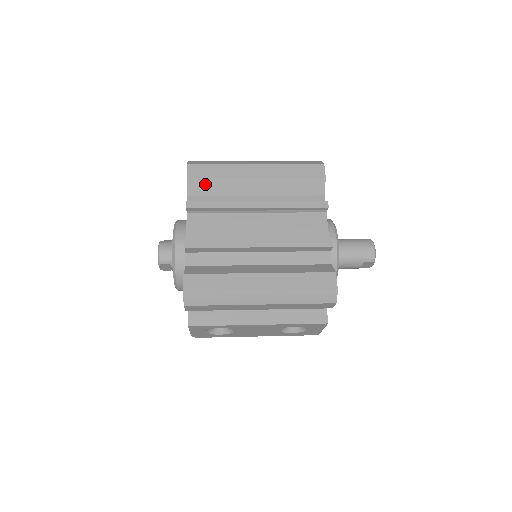
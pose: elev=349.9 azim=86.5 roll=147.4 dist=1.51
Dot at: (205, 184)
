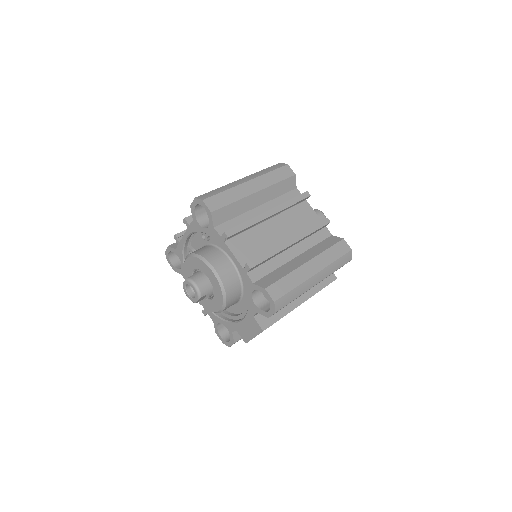
Dot at: (224, 212)
